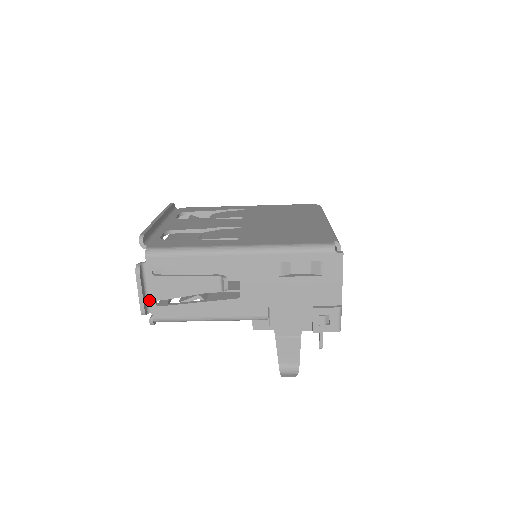
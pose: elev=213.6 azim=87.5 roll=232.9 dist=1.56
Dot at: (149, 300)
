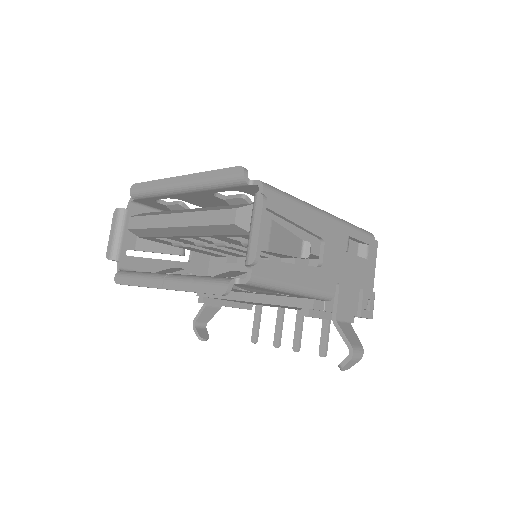
Dot at: occluded
